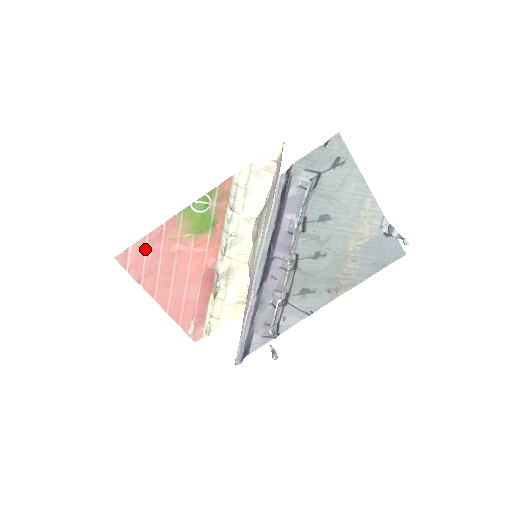
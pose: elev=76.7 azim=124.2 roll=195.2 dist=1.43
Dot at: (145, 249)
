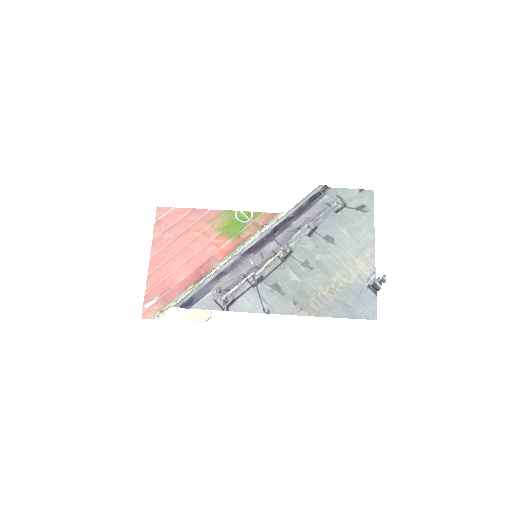
Dot at: (181, 217)
